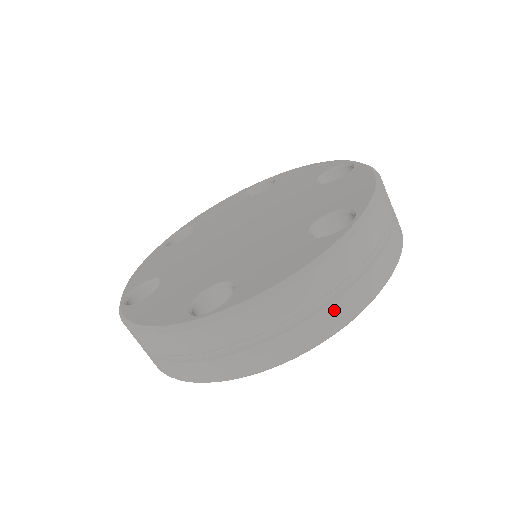
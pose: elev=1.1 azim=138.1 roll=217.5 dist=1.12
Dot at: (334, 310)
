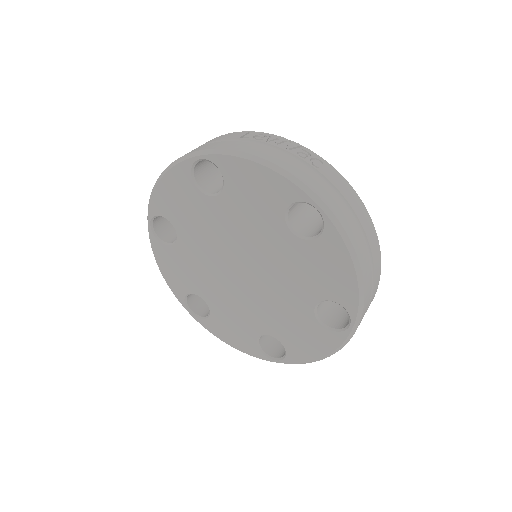
Dot at: occluded
